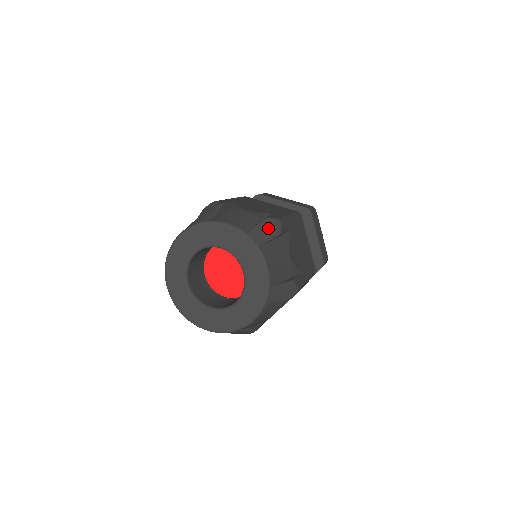
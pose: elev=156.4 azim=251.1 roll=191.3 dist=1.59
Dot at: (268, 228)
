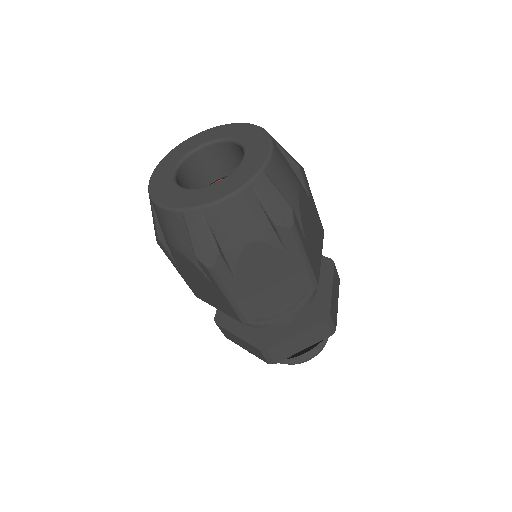
Dot at: occluded
